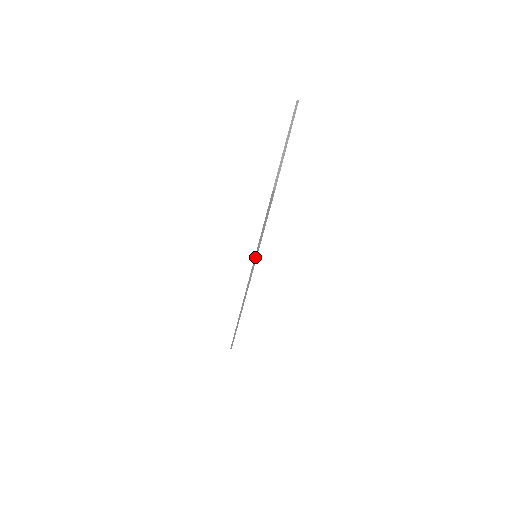
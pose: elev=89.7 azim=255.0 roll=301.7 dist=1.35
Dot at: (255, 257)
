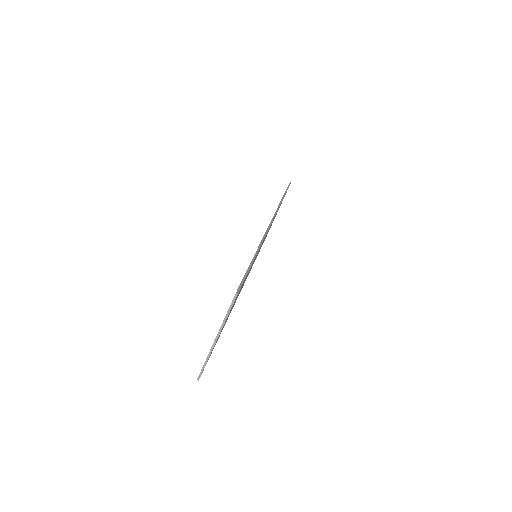
Dot at: occluded
